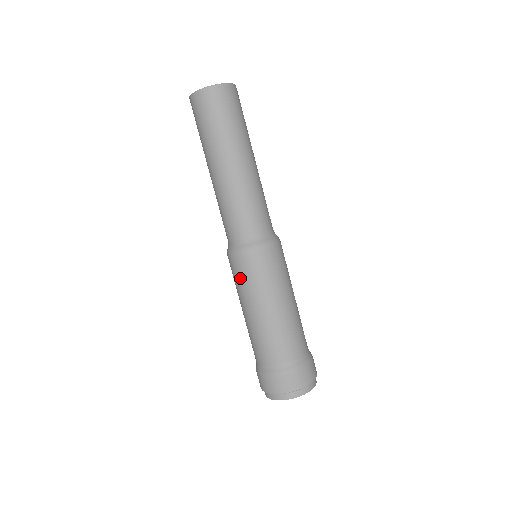
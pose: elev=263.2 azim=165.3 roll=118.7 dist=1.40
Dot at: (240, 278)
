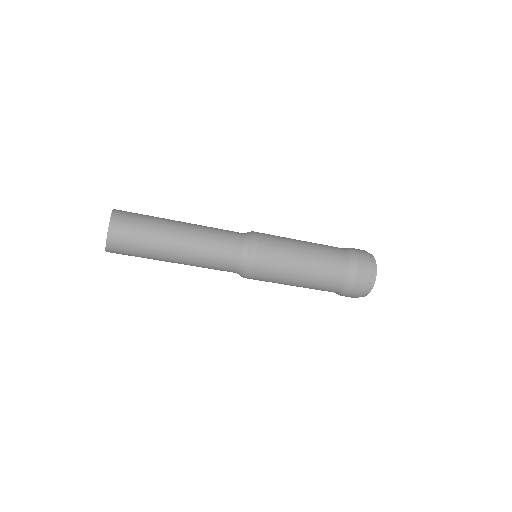
Dot at: occluded
